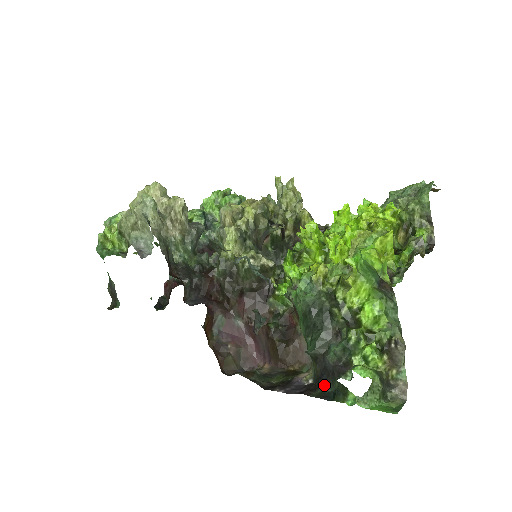
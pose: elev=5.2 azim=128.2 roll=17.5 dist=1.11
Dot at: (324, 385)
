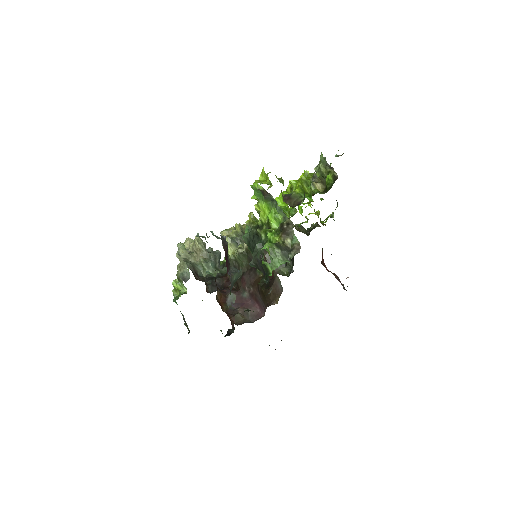
Dot at: (267, 281)
